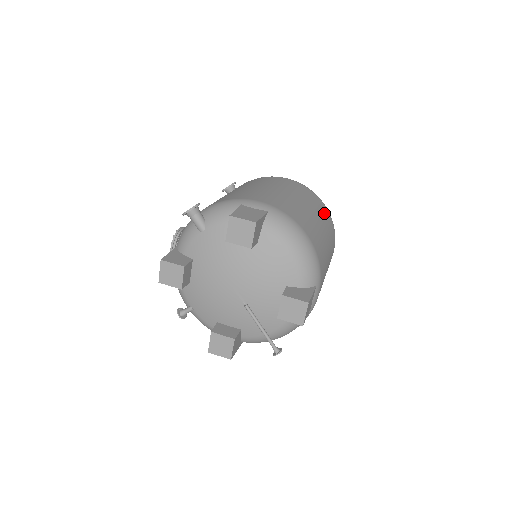
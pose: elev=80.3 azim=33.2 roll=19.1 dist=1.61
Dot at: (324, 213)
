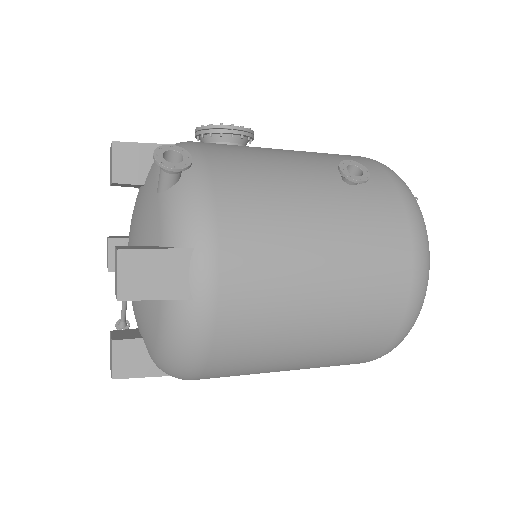
Dot at: (356, 354)
